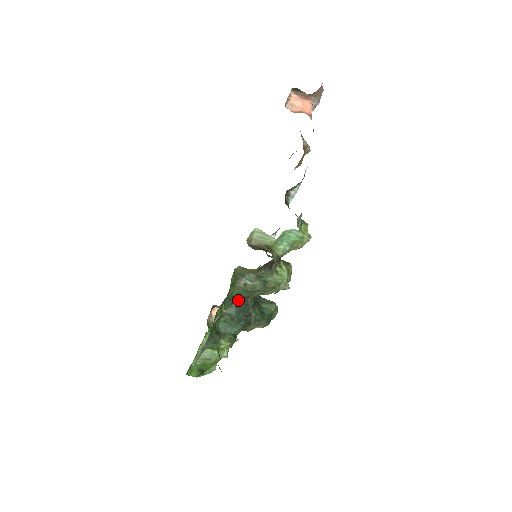
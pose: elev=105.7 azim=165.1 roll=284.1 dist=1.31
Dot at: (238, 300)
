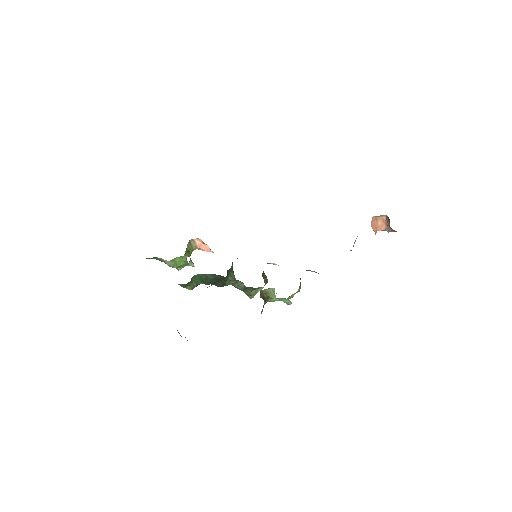
Dot at: (221, 276)
